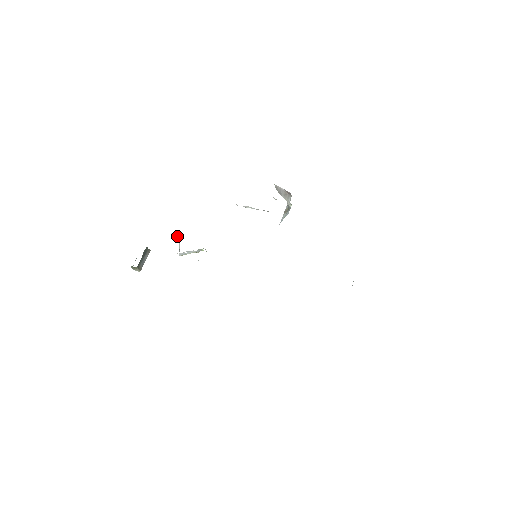
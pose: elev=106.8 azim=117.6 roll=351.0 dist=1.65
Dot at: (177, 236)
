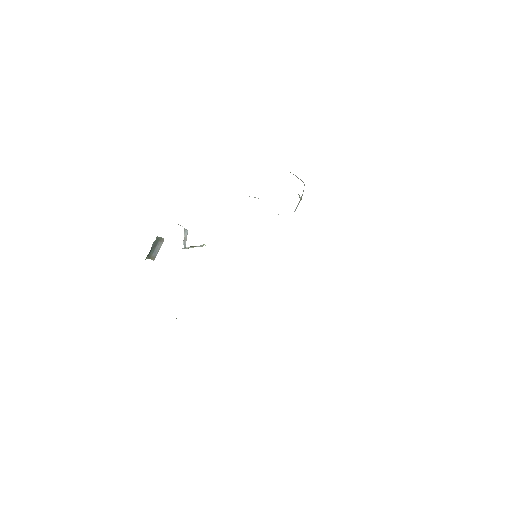
Dot at: occluded
